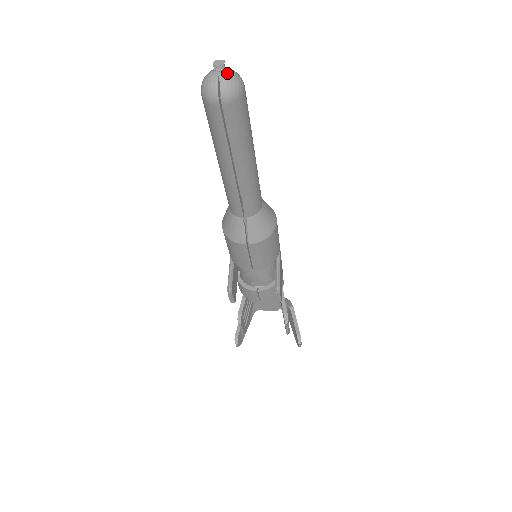
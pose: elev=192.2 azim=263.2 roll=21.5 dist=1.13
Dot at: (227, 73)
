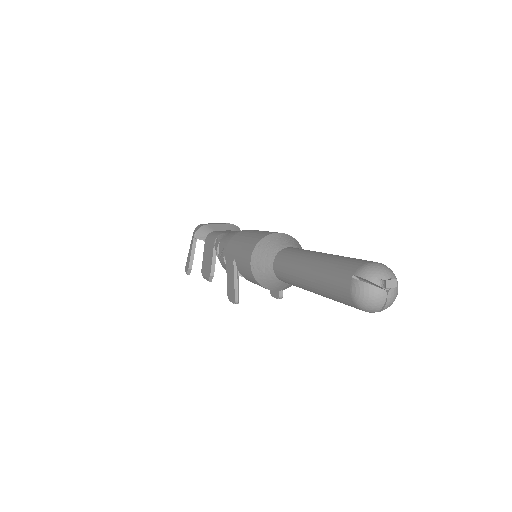
Dot at: (394, 292)
